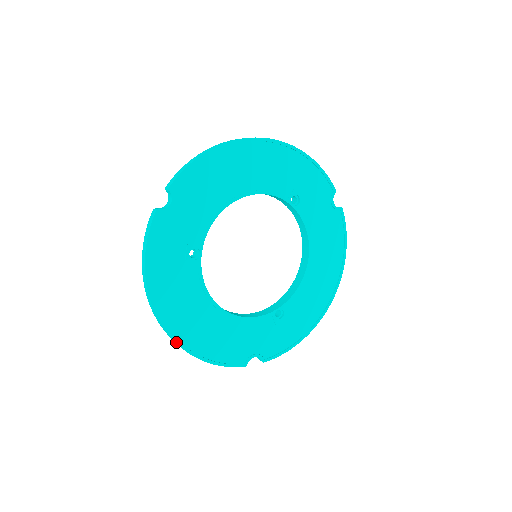
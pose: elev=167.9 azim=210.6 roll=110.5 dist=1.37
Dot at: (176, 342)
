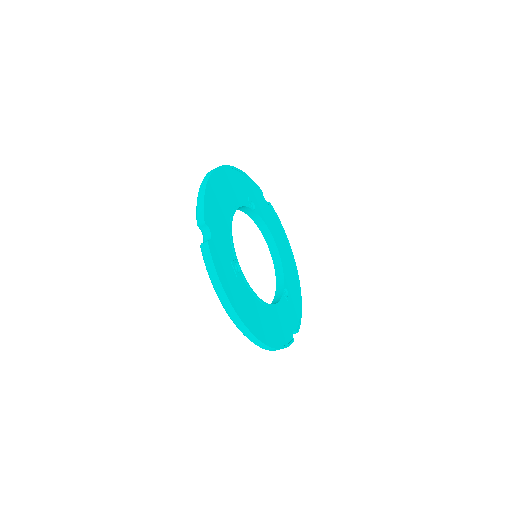
Dot at: (262, 342)
